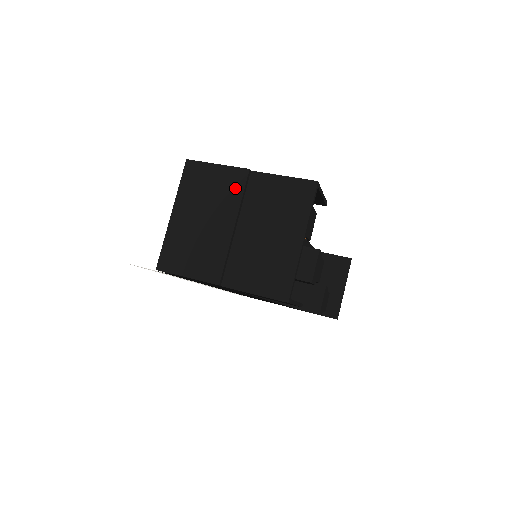
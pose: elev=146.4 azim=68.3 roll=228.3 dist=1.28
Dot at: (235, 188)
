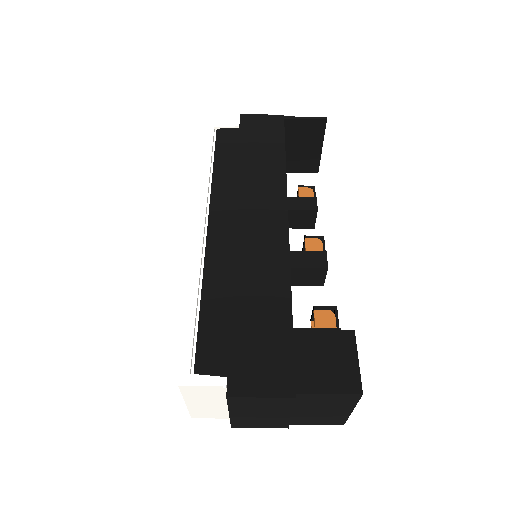
Dot at: (285, 405)
